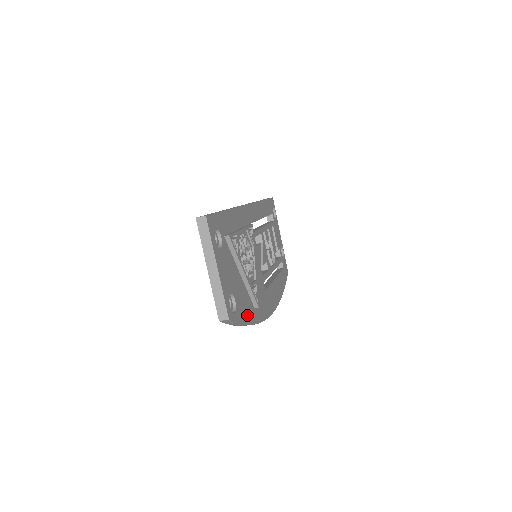
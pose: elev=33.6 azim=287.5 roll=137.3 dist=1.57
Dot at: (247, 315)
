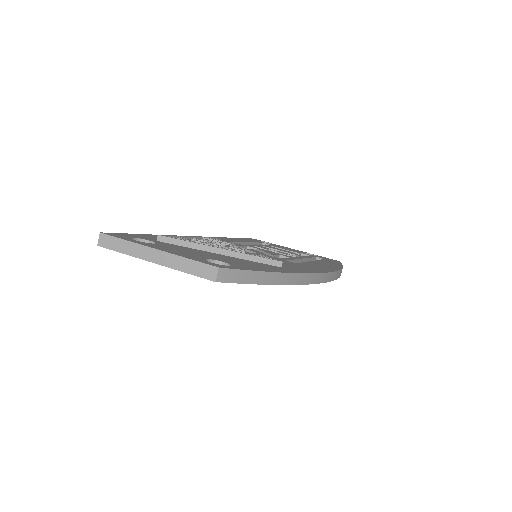
Dot at: (266, 269)
